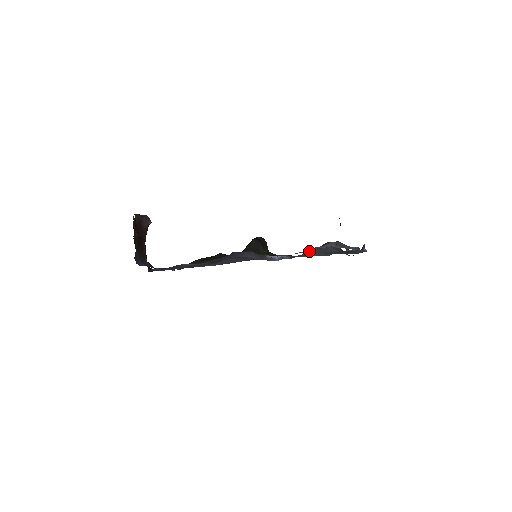
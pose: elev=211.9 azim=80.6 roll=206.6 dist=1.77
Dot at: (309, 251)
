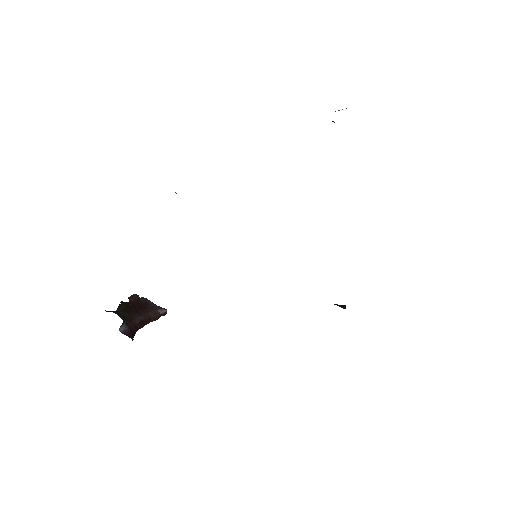
Dot at: occluded
